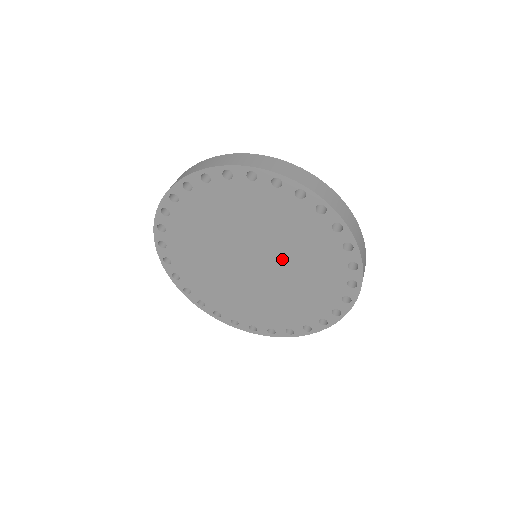
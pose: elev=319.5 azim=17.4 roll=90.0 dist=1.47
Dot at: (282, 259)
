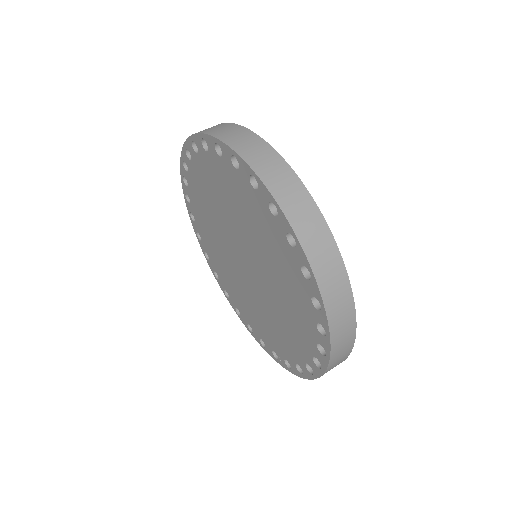
Dot at: (257, 257)
